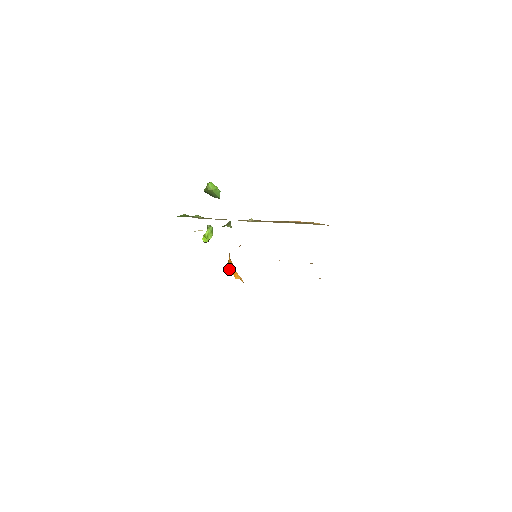
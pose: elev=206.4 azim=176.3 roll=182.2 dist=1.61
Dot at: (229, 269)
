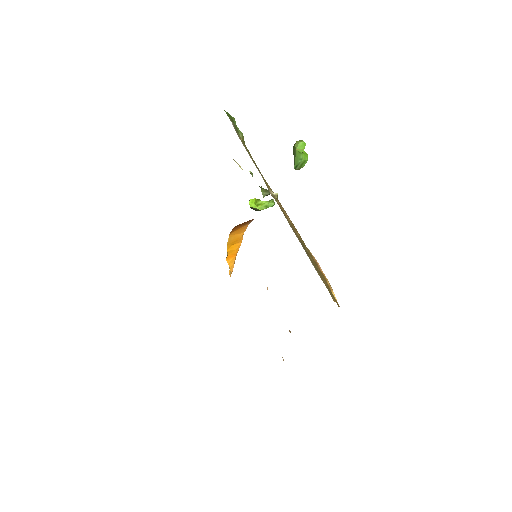
Dot at: (228, 241)
